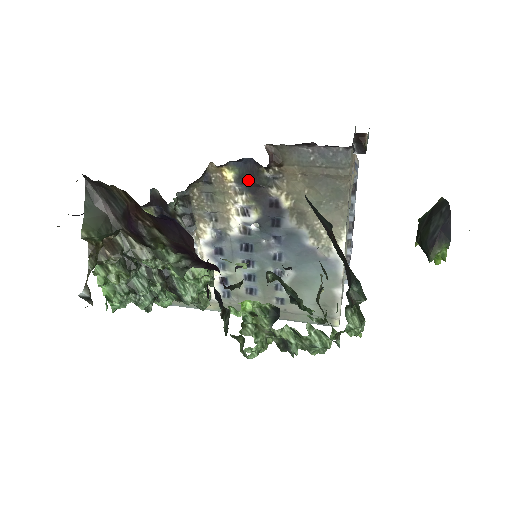
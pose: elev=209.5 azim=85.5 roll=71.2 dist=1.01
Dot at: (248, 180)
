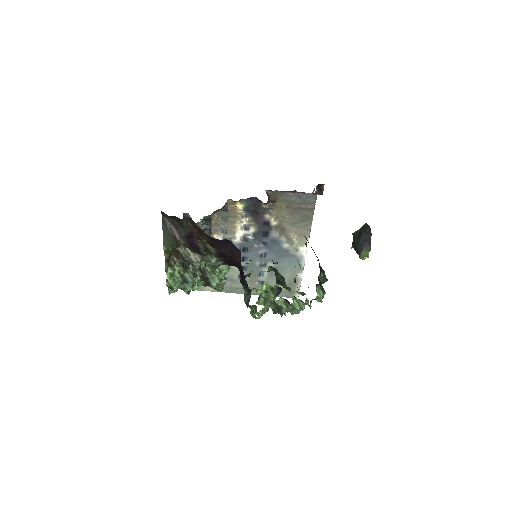
Dot at: (252, 209)
